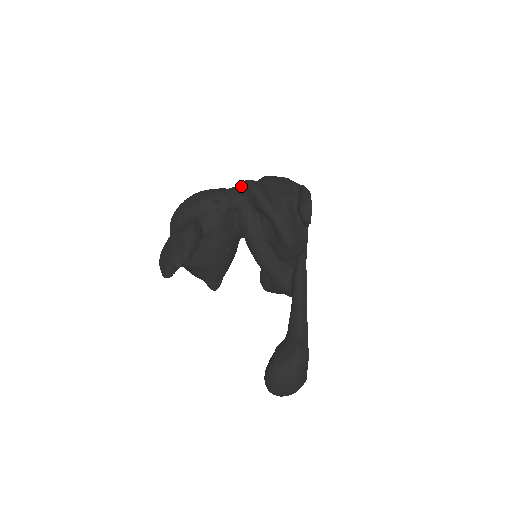
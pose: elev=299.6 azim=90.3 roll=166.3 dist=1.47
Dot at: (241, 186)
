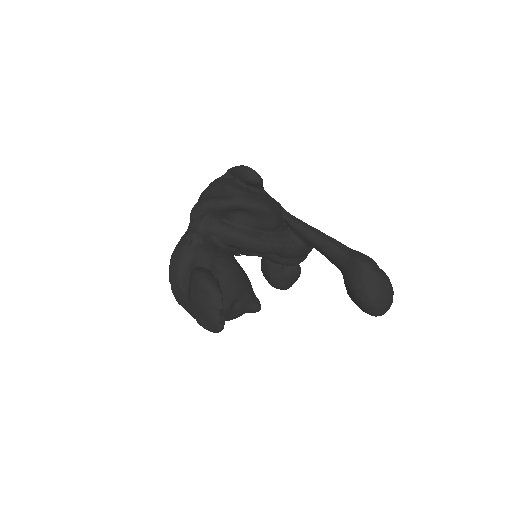
Dot at: (193, 215)
